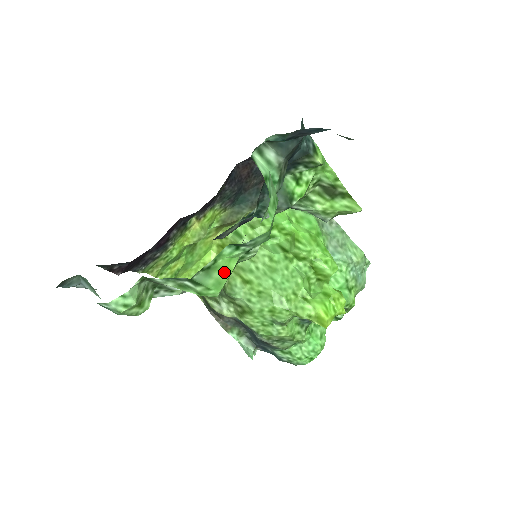
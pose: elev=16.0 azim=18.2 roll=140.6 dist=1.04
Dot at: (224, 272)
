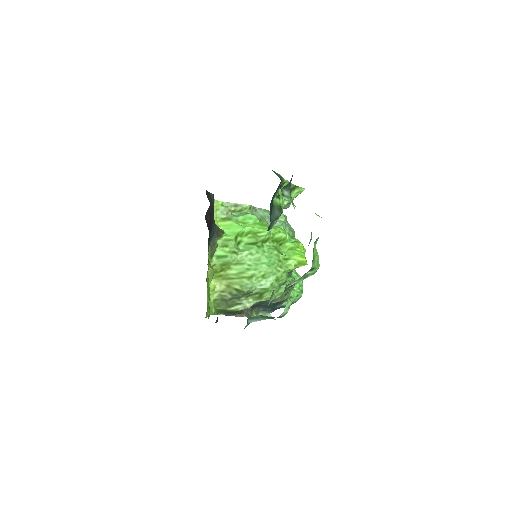
Dot at: (317, 256)
